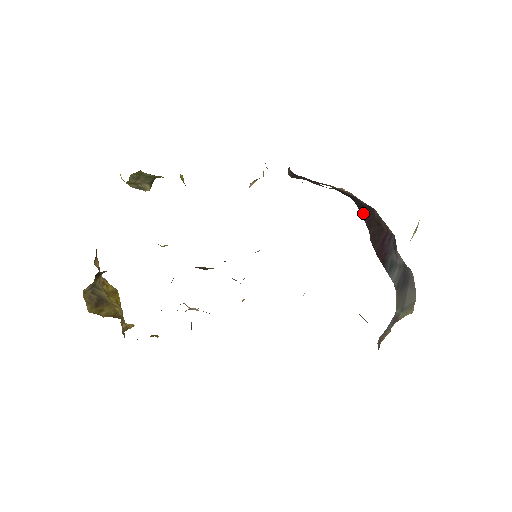
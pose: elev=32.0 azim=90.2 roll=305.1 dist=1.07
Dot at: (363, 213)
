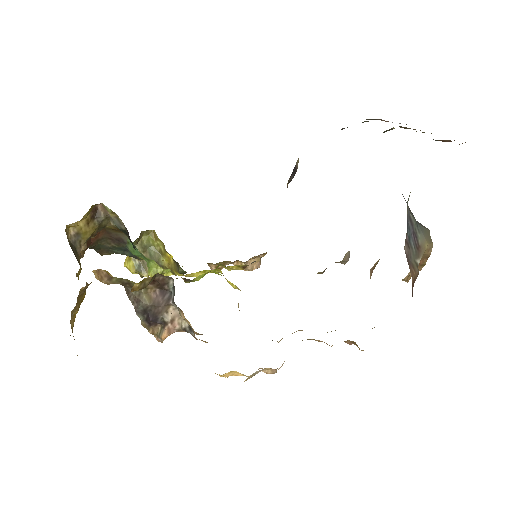
Dot at: occluded
